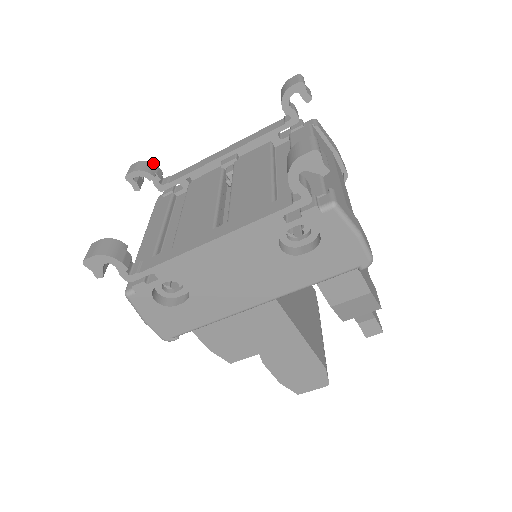
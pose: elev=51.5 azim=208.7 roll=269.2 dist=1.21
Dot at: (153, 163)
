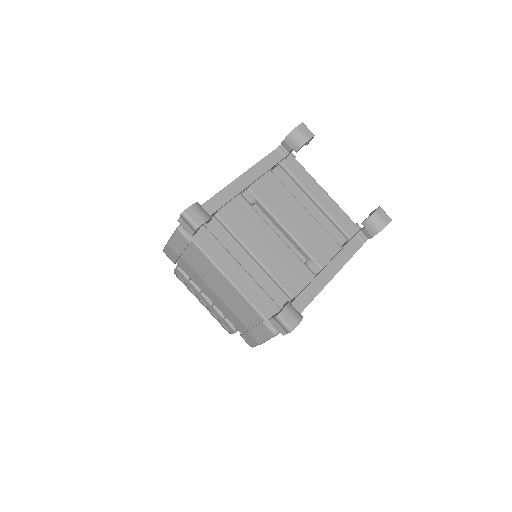
Dot at: occluded
